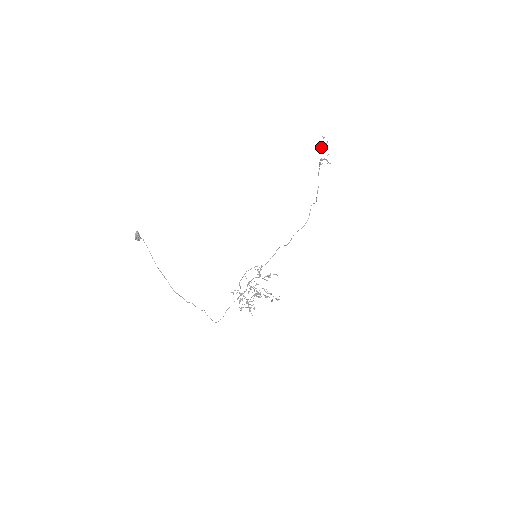
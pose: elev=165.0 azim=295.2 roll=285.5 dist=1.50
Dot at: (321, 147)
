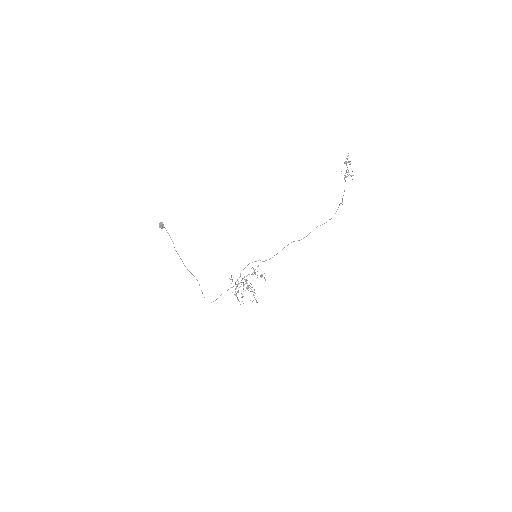
Dot at: (346, 162)
